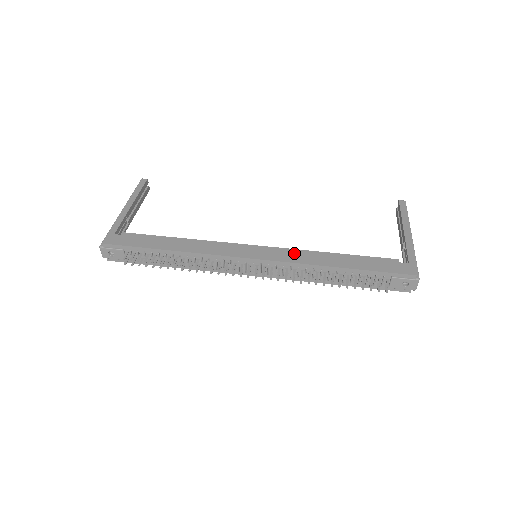
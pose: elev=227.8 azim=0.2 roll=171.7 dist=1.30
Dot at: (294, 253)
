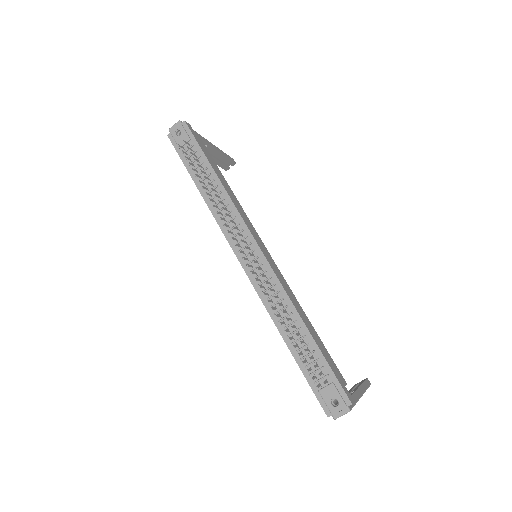
Dot at: (286, 283)
